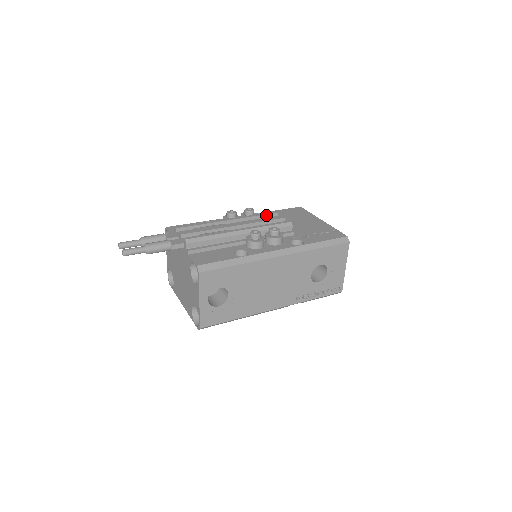
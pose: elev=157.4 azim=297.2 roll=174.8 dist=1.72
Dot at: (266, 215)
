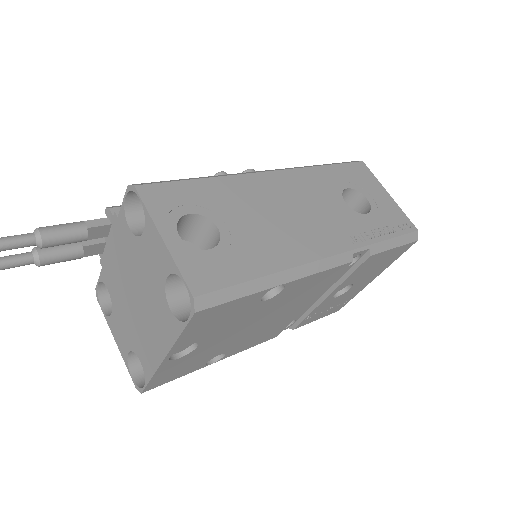
Dot at: occluded
